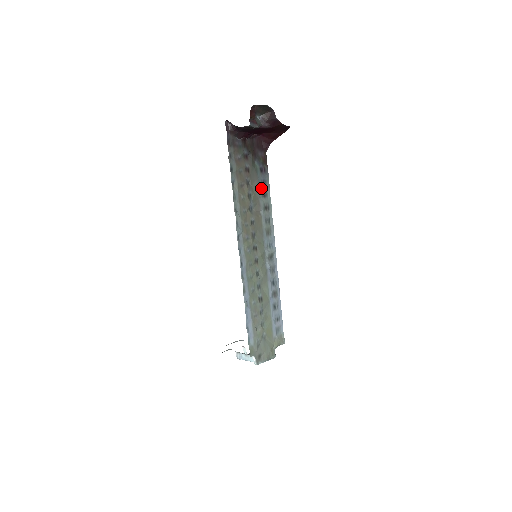
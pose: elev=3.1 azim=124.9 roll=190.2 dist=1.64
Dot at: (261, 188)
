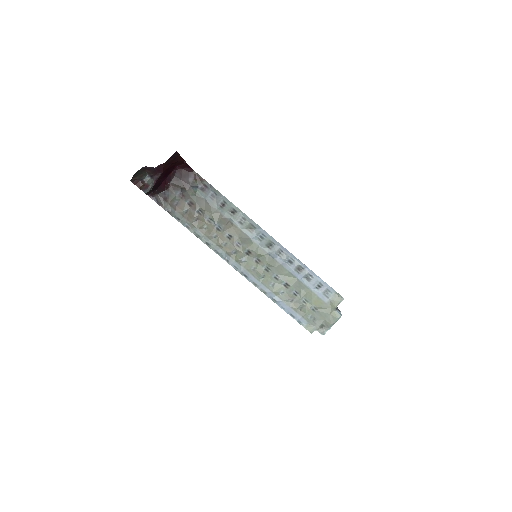
Dot at: (215, 203)
